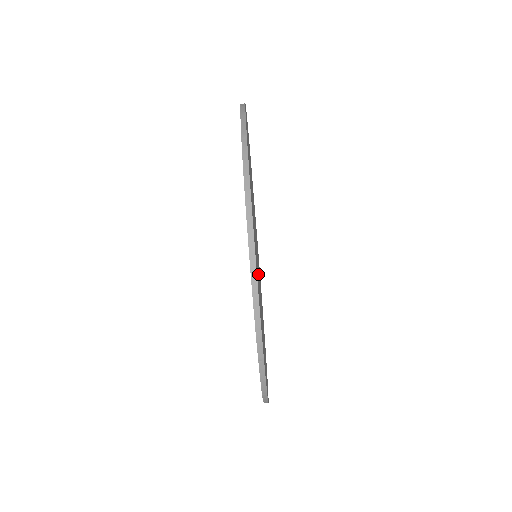
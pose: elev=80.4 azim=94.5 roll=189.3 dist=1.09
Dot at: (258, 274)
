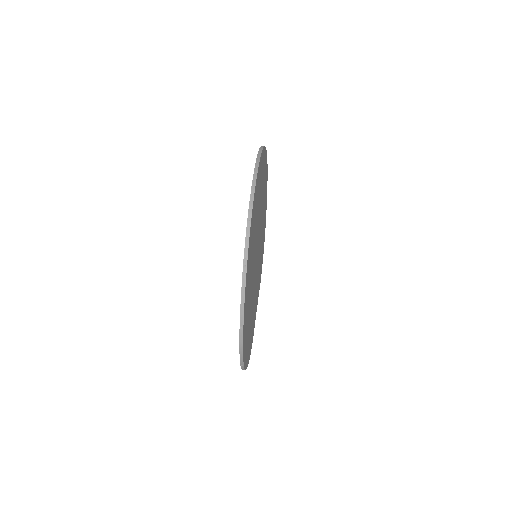
Dot at: (258, 223)
